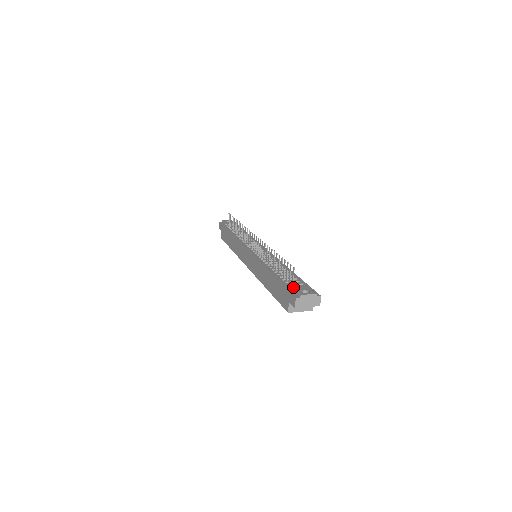
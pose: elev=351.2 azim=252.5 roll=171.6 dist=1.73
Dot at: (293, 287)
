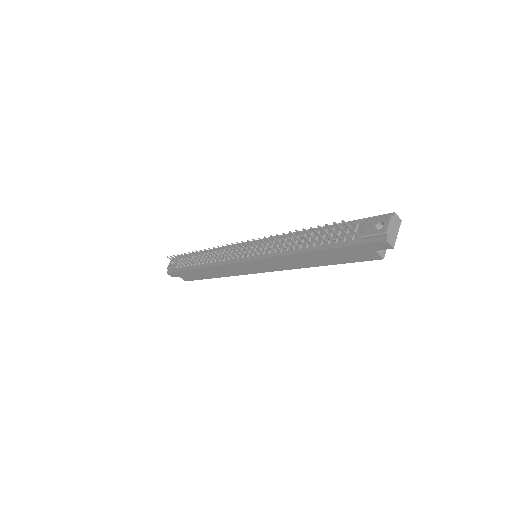
Dot at: (363, 236)
